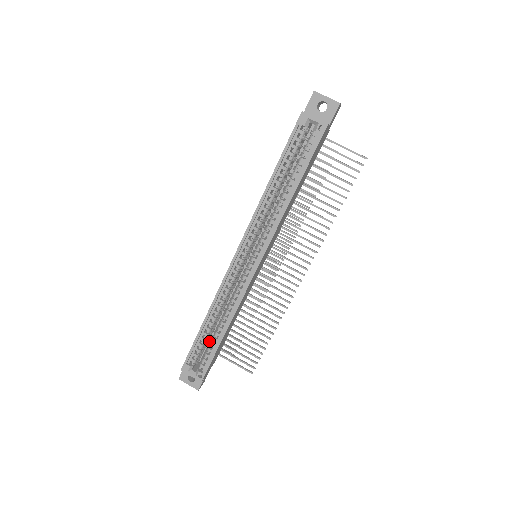
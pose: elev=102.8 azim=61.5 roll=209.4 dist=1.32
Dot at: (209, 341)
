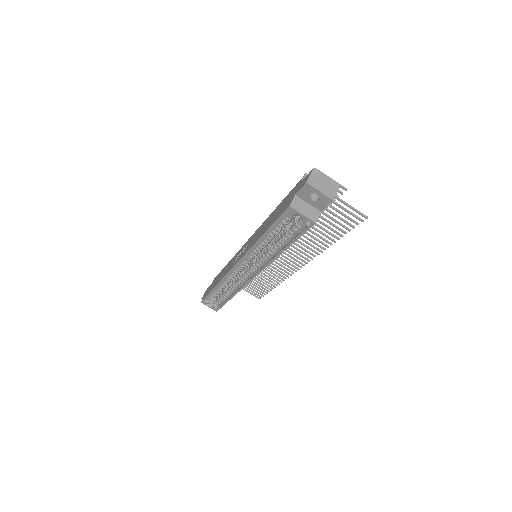
Dot at: occluded
